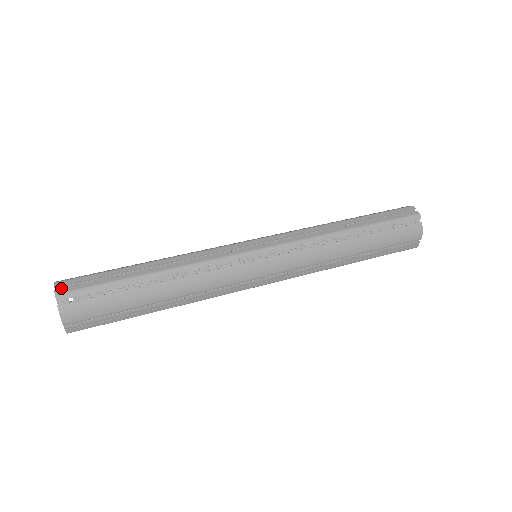
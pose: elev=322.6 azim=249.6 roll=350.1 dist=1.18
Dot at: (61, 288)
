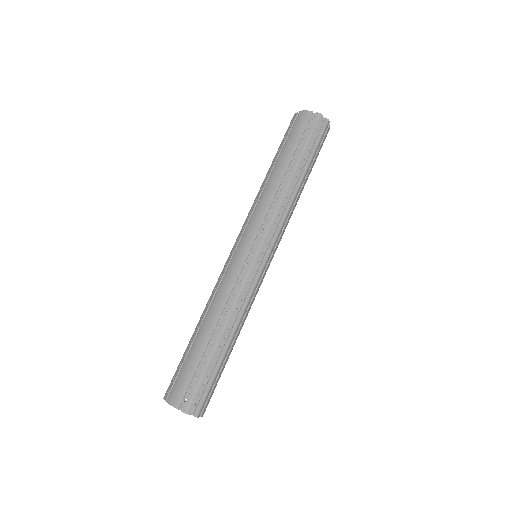
Dot at: (191, 410)
